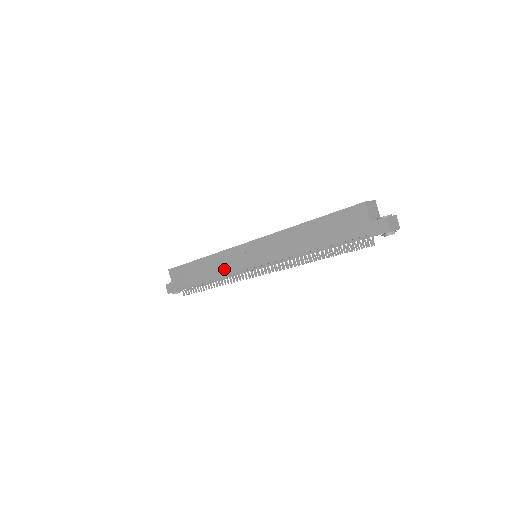
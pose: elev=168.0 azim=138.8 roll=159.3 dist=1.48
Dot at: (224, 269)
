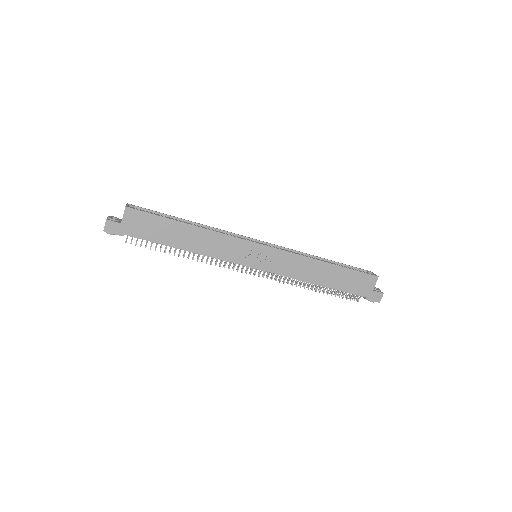
Dot at: (218, 251)
